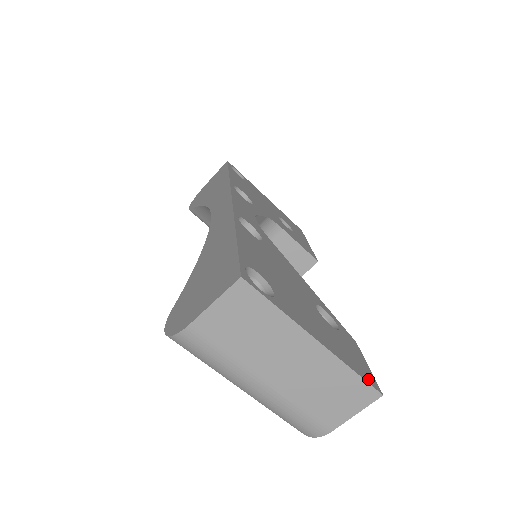
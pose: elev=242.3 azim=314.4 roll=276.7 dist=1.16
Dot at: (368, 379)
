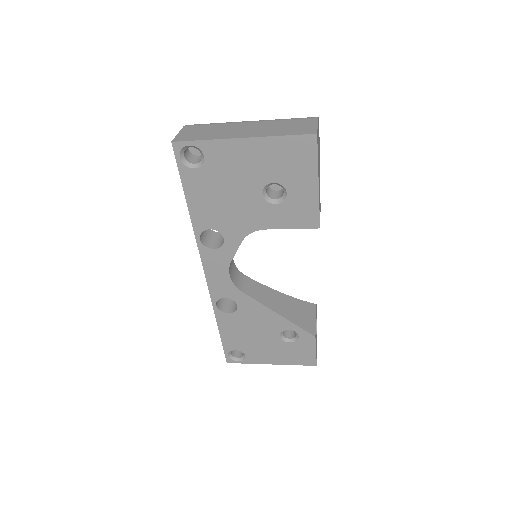
Dot at: (307, 363)
